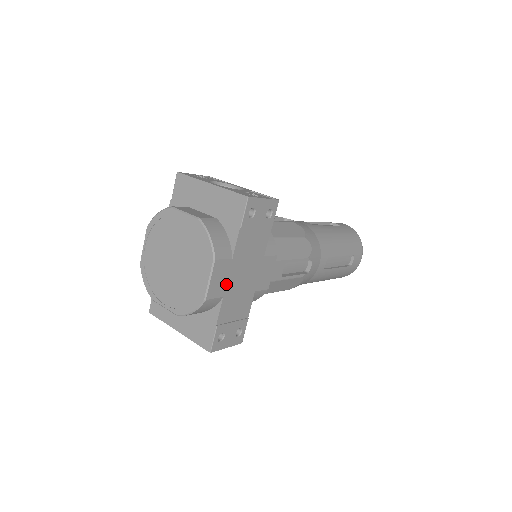
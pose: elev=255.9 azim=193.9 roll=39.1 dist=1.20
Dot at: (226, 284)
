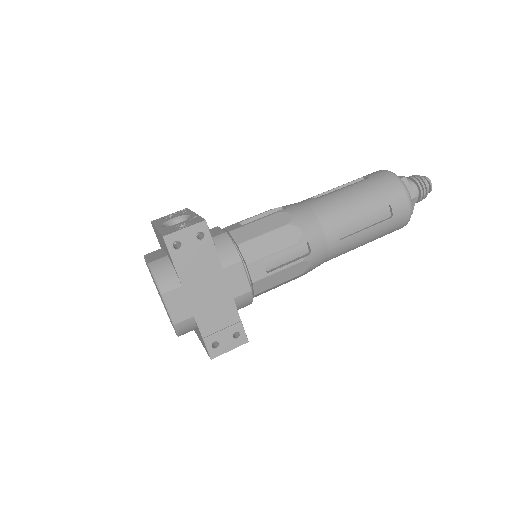
Dot at: (190, 306)
